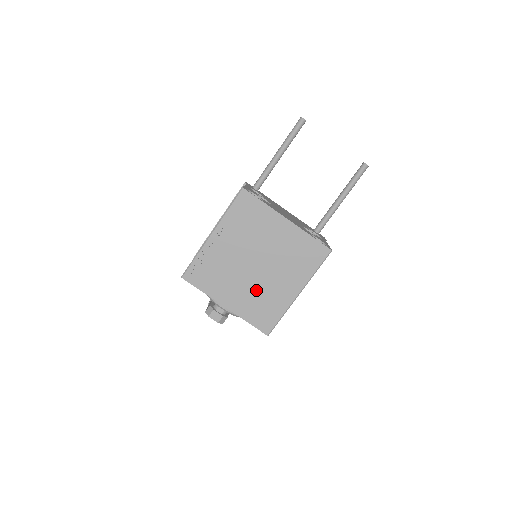
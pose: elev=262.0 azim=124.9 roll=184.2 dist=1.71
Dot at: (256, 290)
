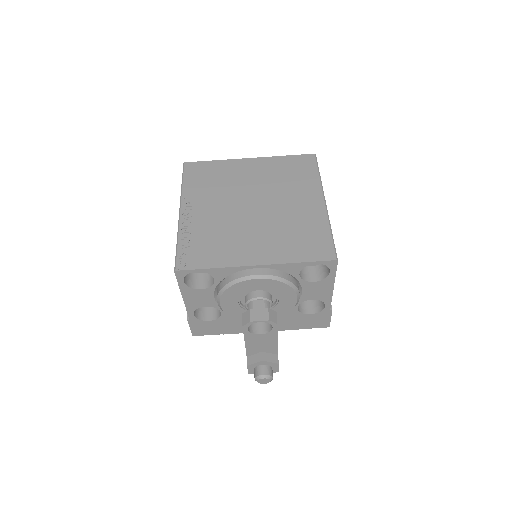
Dot at: (276, 227)
